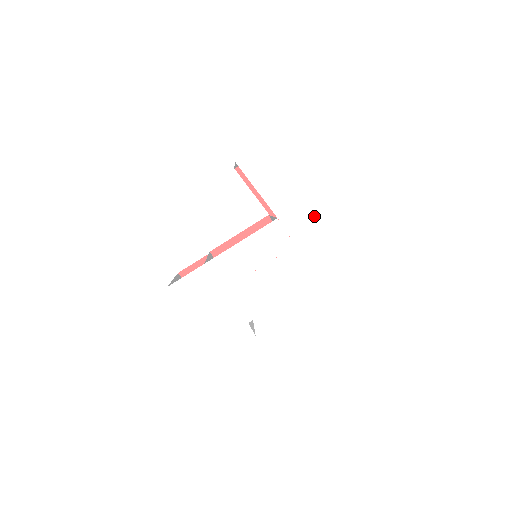
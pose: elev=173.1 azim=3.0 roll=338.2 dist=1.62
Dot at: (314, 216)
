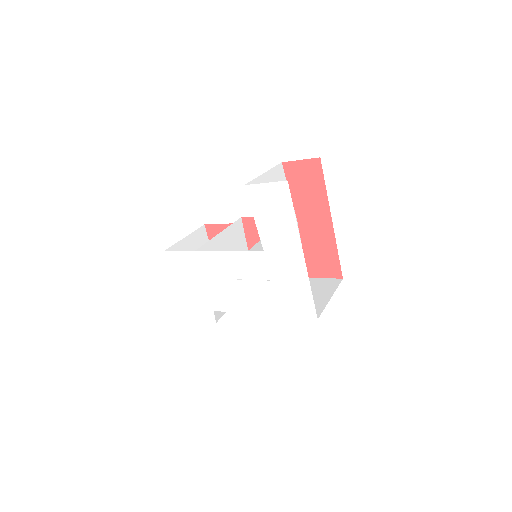
Dot at: (296, 267)
